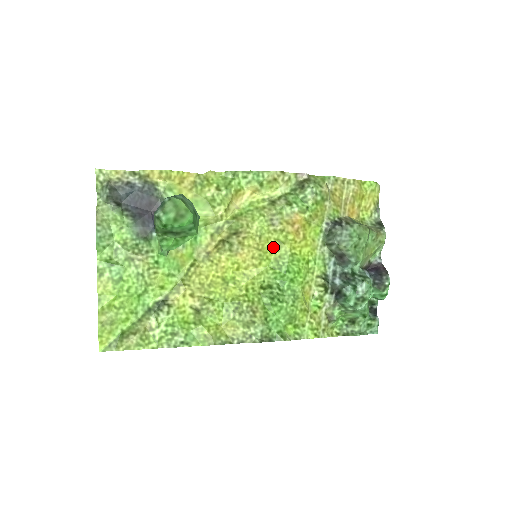
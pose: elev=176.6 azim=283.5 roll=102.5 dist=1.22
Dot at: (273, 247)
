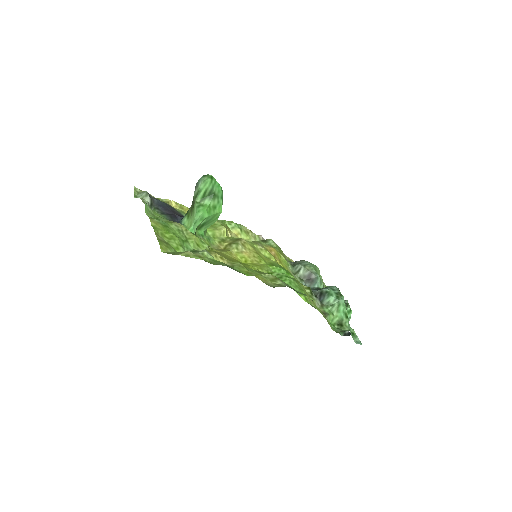
Dot at: (264, 258)
